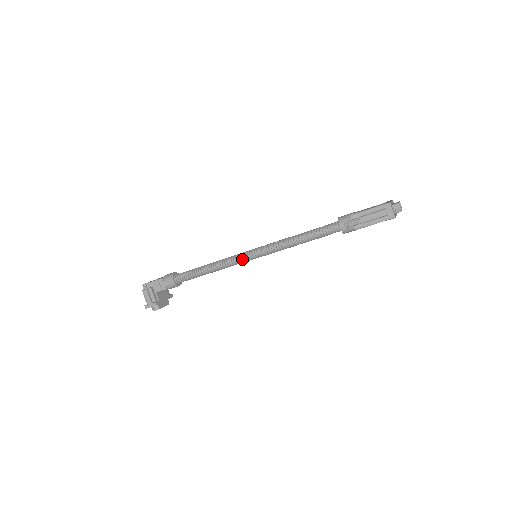
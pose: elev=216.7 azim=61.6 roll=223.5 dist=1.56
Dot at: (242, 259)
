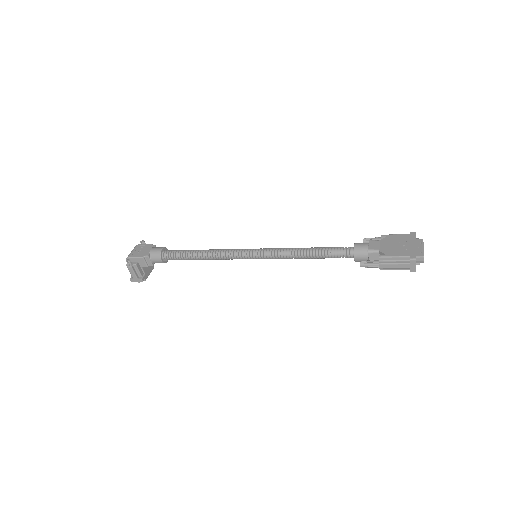
Dot at: (241, 258)
